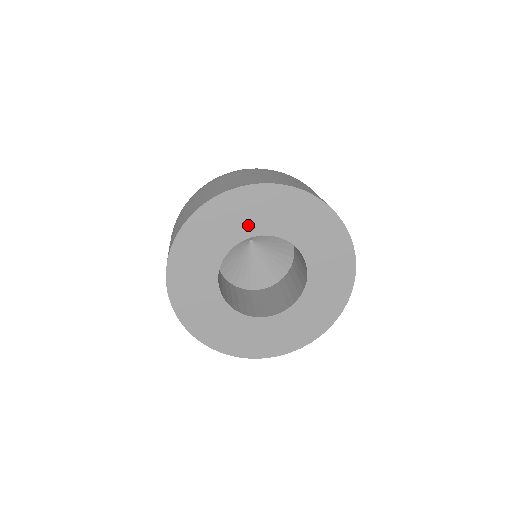
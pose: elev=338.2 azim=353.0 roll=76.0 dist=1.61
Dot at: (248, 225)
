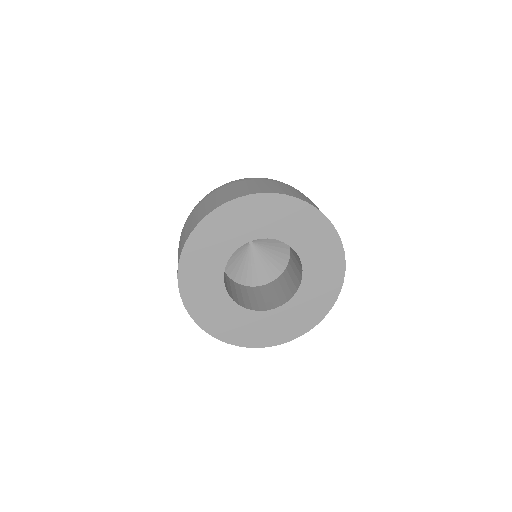
Dot at: (229, 241)
